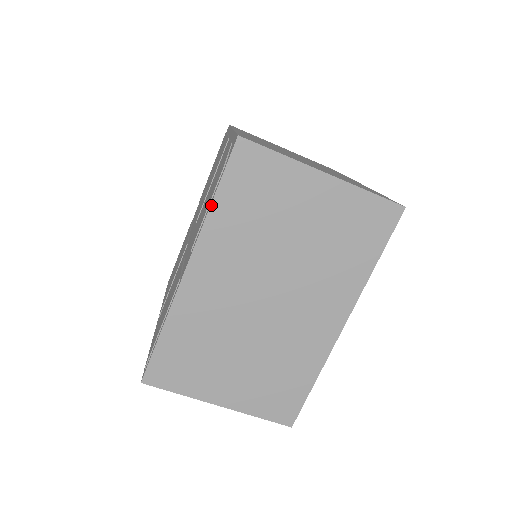
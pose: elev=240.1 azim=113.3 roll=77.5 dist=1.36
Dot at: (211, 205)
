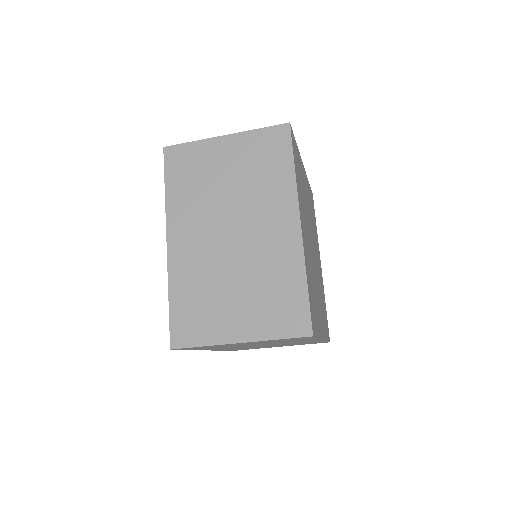
Dot at: (165, 193)
